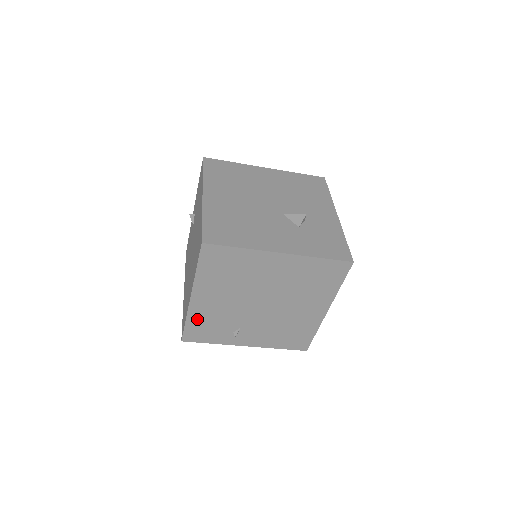
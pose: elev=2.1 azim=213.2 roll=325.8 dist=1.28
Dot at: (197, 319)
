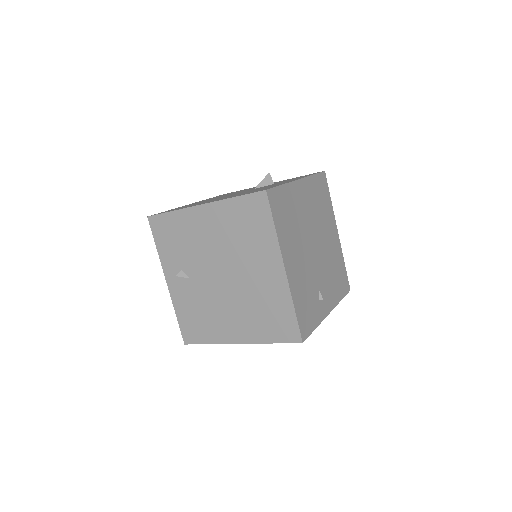
Dot at: (298, 299)
